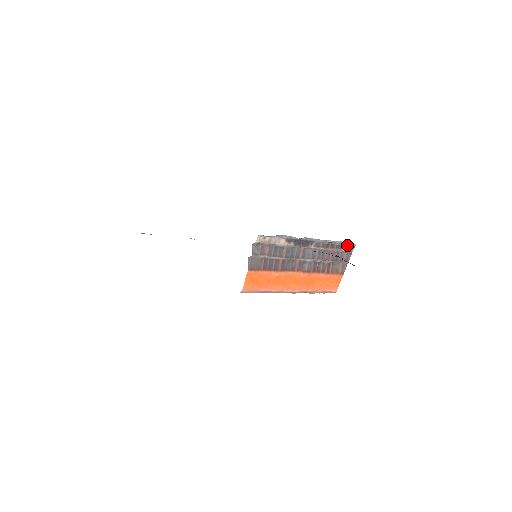
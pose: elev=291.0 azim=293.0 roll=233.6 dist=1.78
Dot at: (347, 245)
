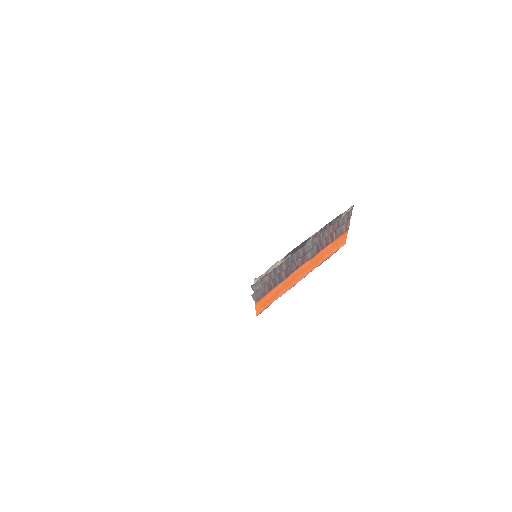
Dot at: (346, 211)
